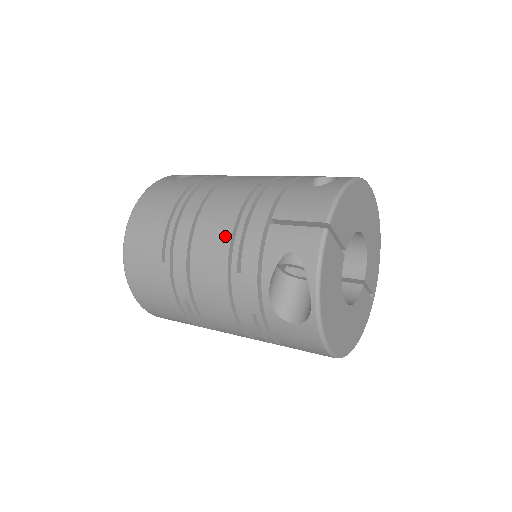
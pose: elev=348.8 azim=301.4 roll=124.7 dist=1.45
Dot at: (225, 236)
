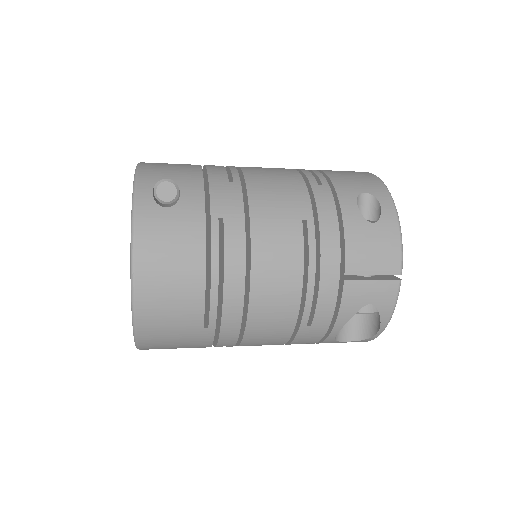
Dot at: (293, 298)
